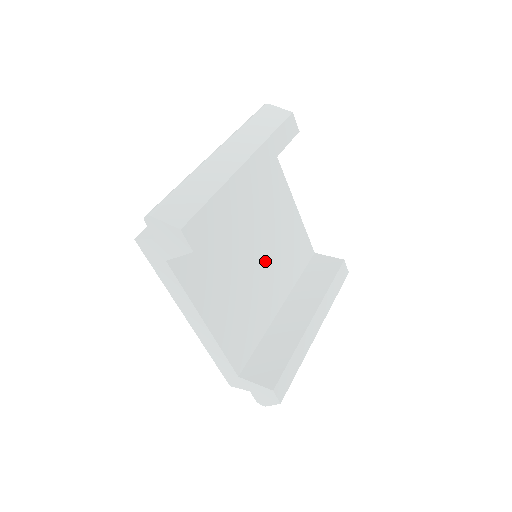
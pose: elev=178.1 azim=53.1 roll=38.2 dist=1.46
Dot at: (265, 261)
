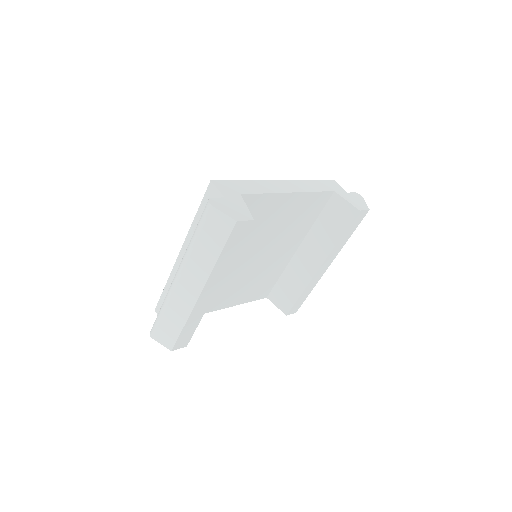
Dot at: (268, 249)
